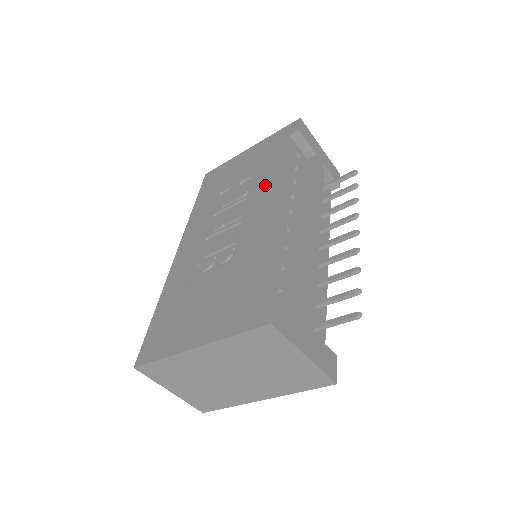
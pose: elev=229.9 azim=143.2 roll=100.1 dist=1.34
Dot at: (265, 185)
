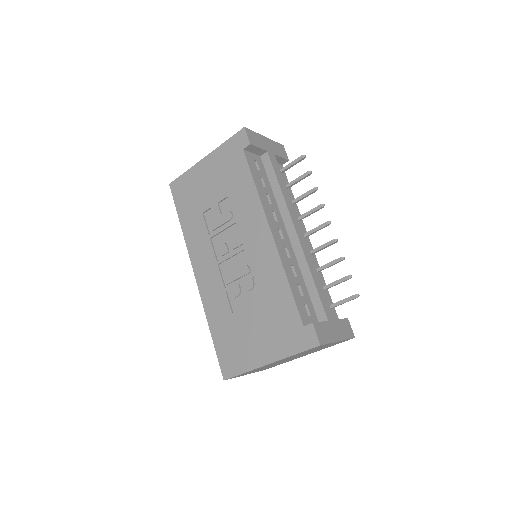
Dot at: (248, 211)
